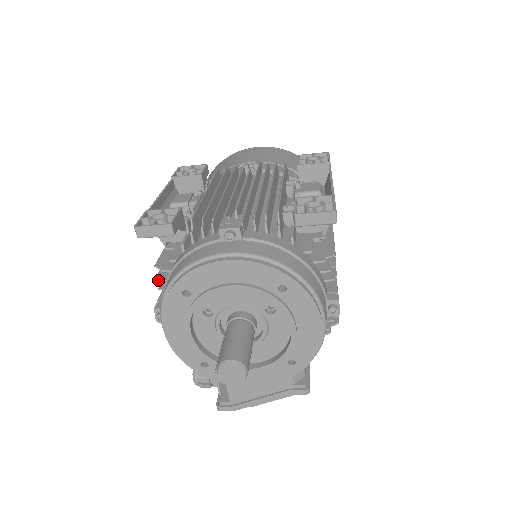
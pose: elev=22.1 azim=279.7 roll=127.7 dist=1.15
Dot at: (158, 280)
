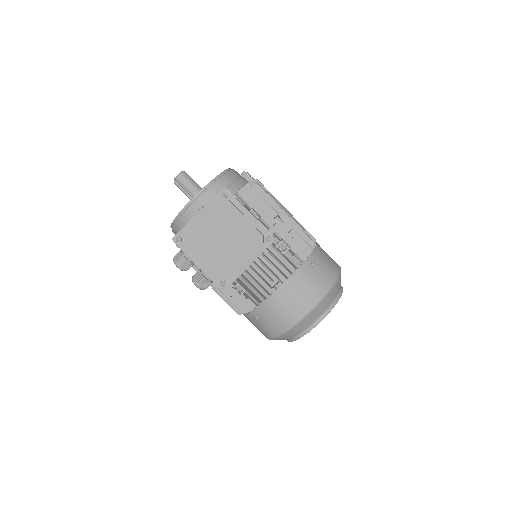
Dot at: occluded
